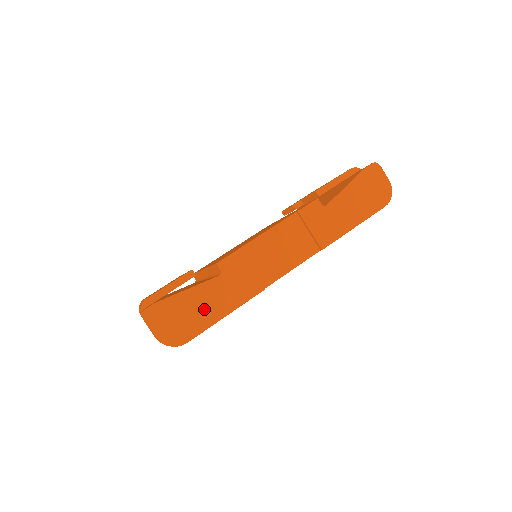
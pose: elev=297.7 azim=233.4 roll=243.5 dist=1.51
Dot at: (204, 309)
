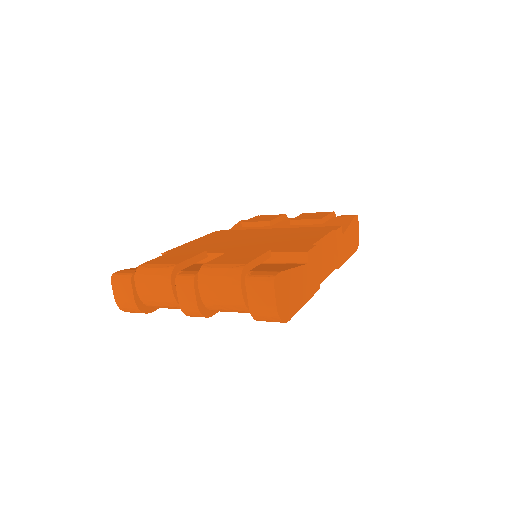
Dot at: (299, 292)
